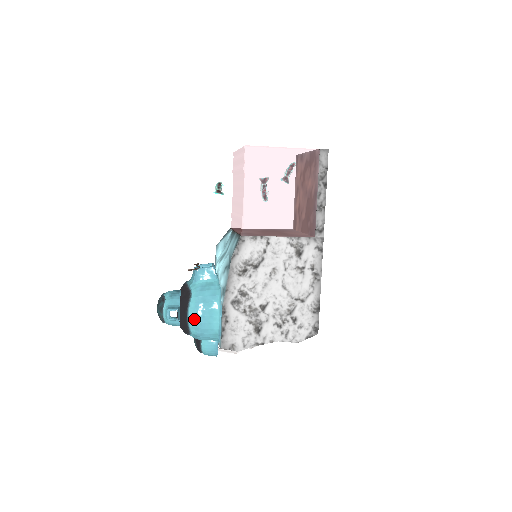
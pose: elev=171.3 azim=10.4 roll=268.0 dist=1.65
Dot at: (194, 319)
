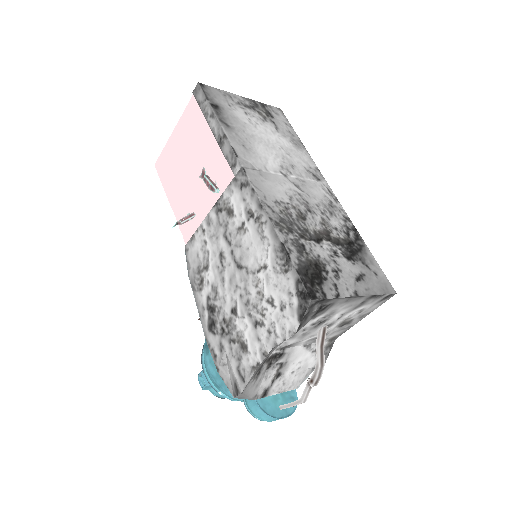
Dot at: (208, 374)
